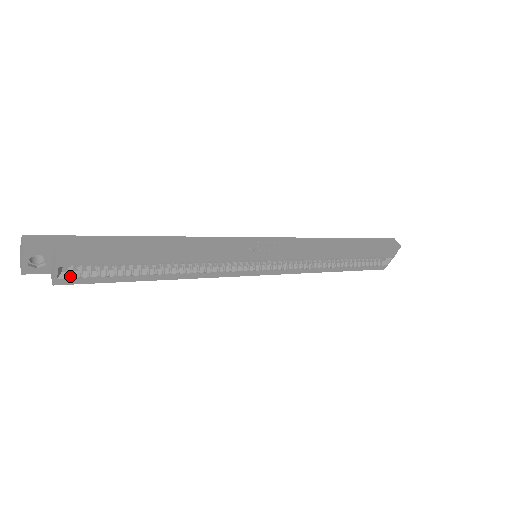
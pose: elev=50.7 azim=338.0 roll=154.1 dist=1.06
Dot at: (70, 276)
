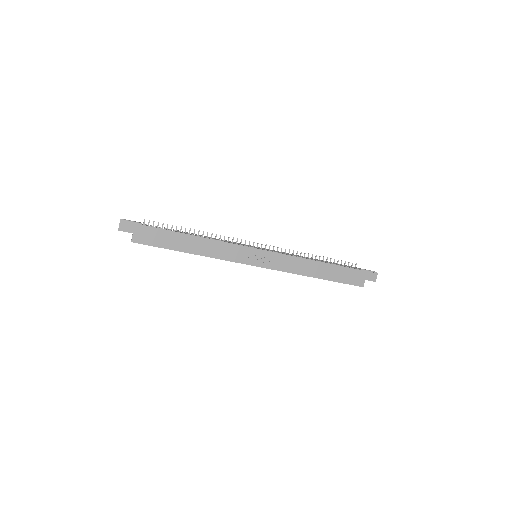
Dot at: occluded
